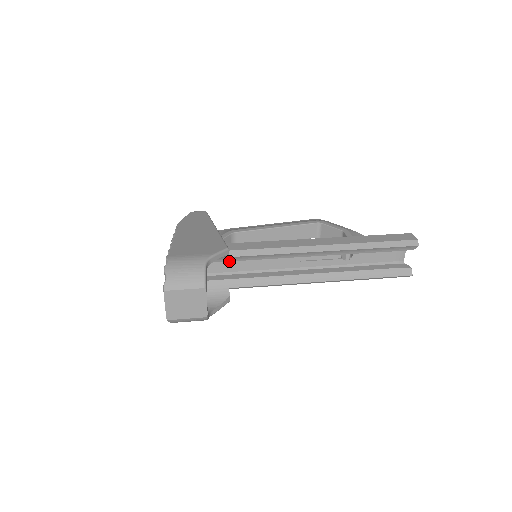
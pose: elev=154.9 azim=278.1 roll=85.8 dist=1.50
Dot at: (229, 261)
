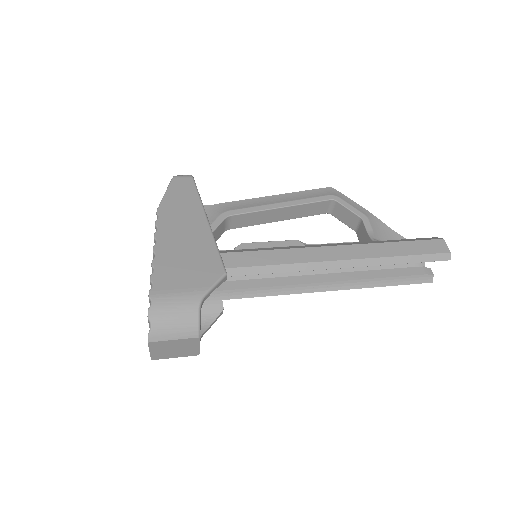
Dot at: occluded
